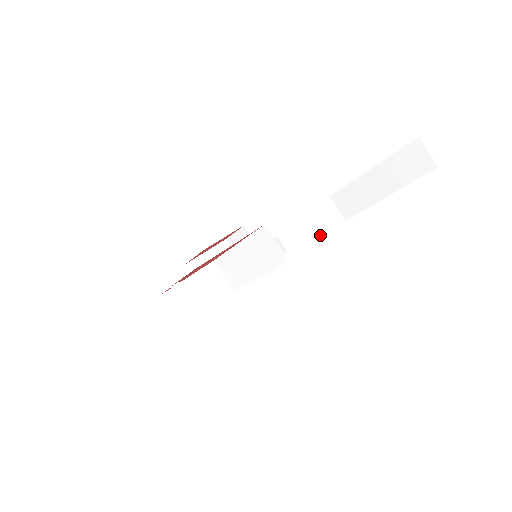
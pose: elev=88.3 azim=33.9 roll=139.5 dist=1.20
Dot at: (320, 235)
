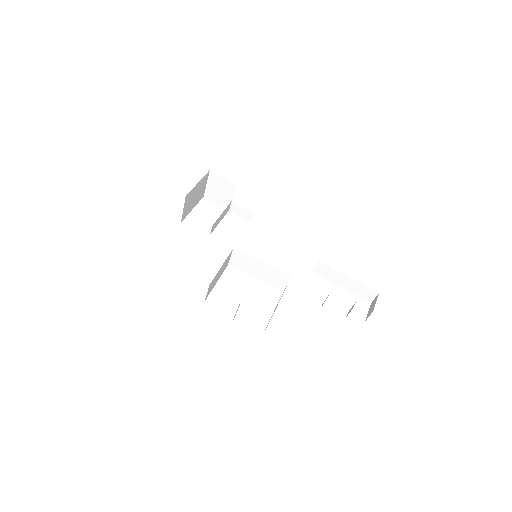
Dot at: occluded
